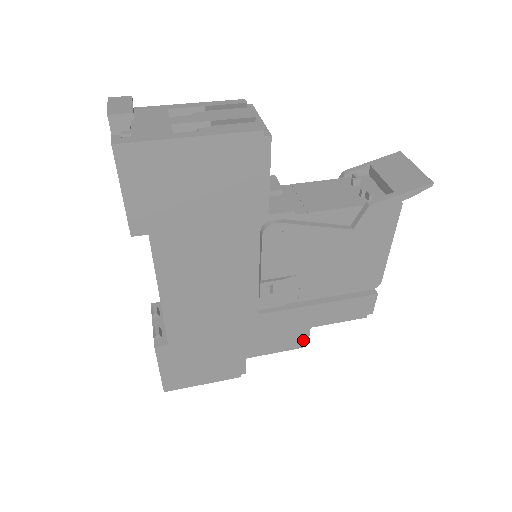
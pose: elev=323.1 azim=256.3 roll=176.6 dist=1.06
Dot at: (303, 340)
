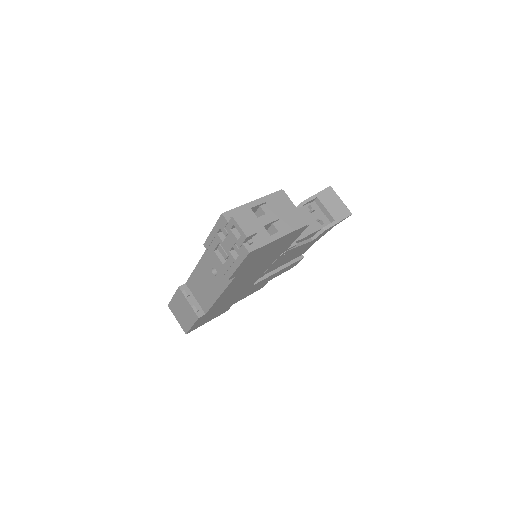
Dot at: occluded
